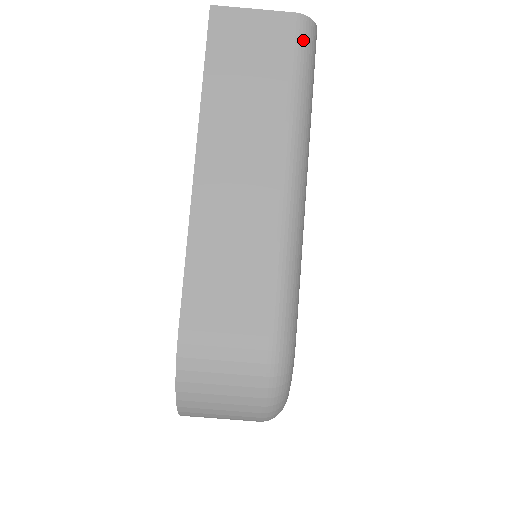
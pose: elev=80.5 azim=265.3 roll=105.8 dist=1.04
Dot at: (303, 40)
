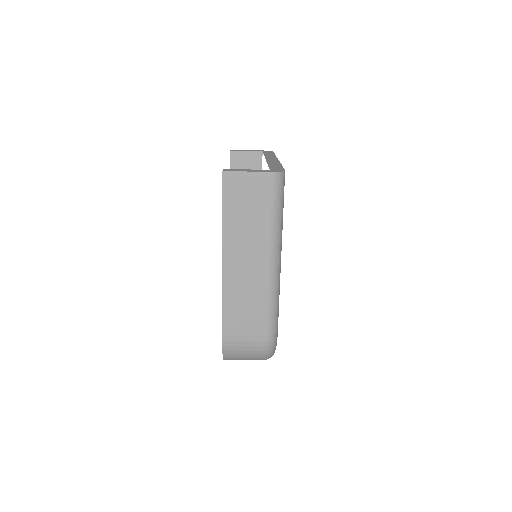
Dot at: (277, 187)
